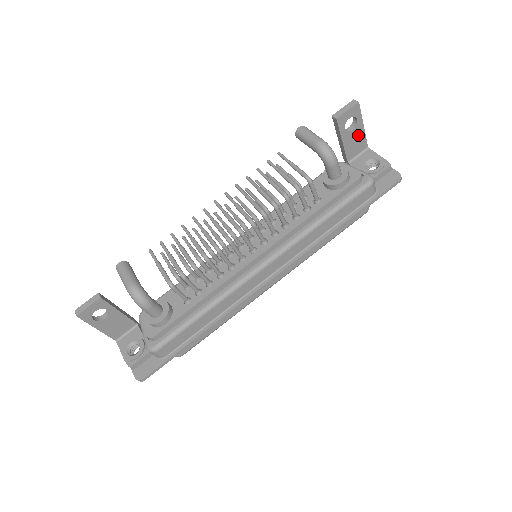
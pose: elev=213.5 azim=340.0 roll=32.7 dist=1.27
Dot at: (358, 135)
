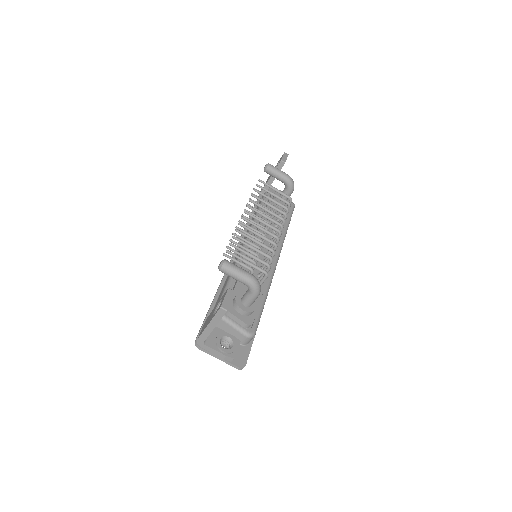
Dot at: occluded
